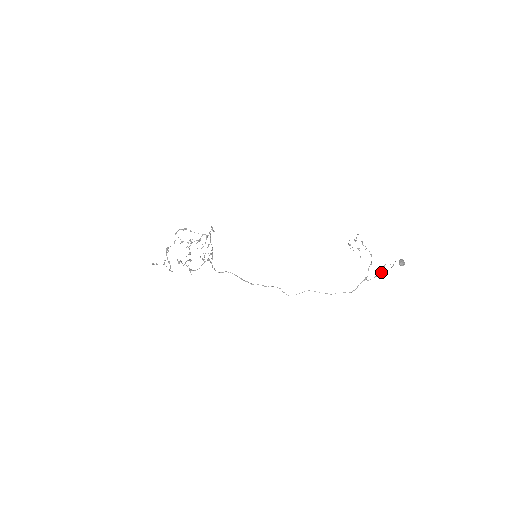
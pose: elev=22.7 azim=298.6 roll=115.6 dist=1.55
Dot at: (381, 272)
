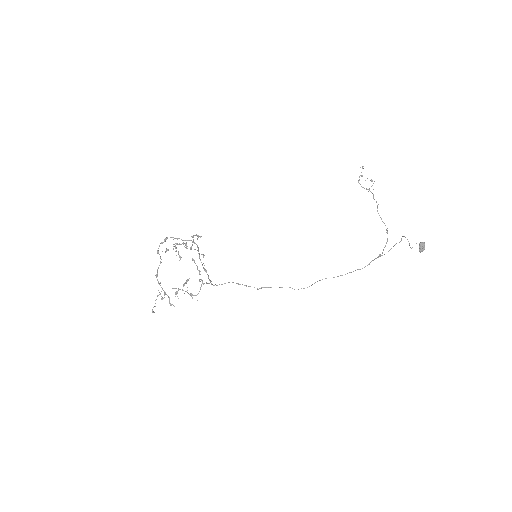
Dot at: occluded
